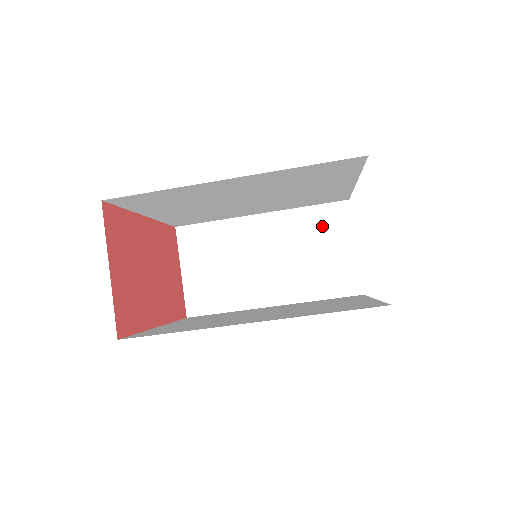
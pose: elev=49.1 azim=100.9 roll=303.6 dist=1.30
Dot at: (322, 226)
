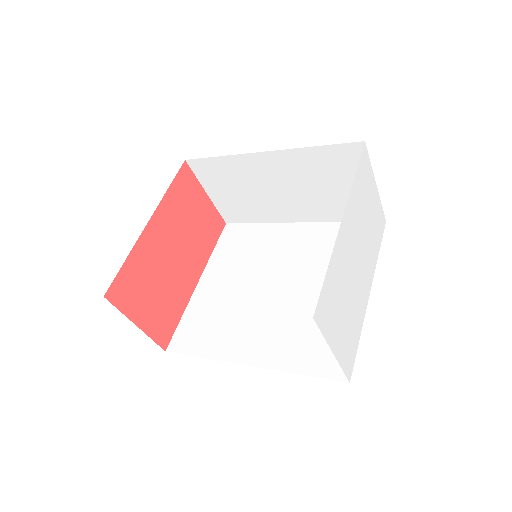
Dot at: (335, 165)
